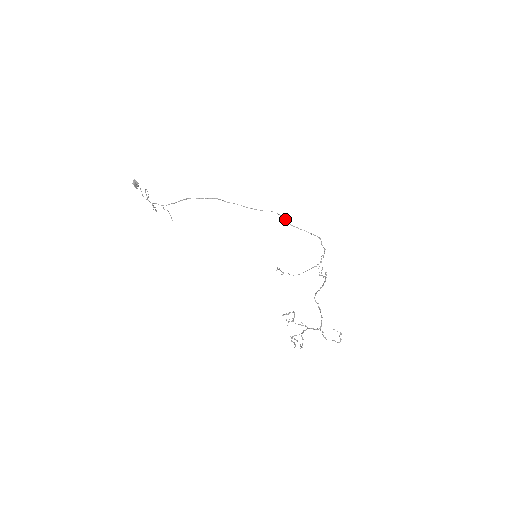
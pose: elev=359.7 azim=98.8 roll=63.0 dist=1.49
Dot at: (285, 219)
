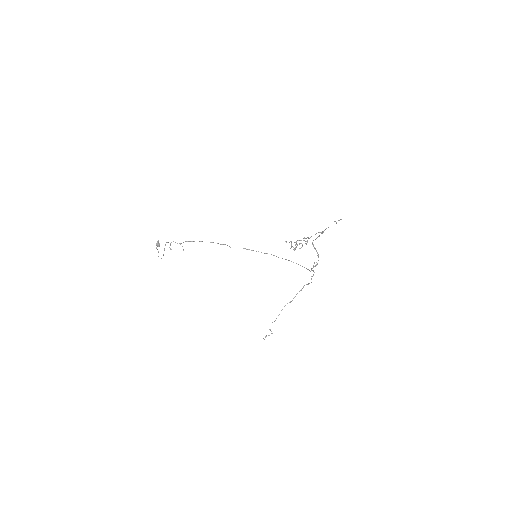
Dot at: (278, 257)
